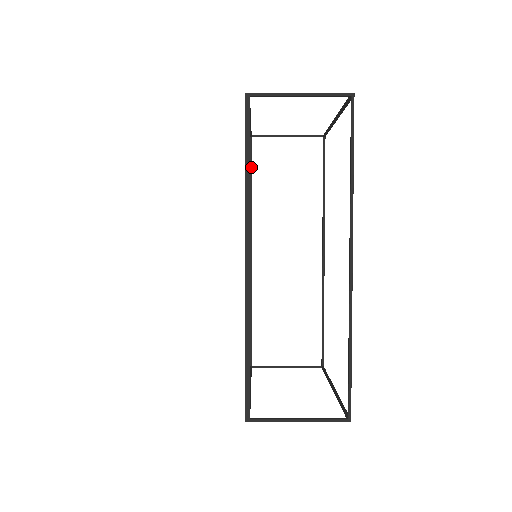
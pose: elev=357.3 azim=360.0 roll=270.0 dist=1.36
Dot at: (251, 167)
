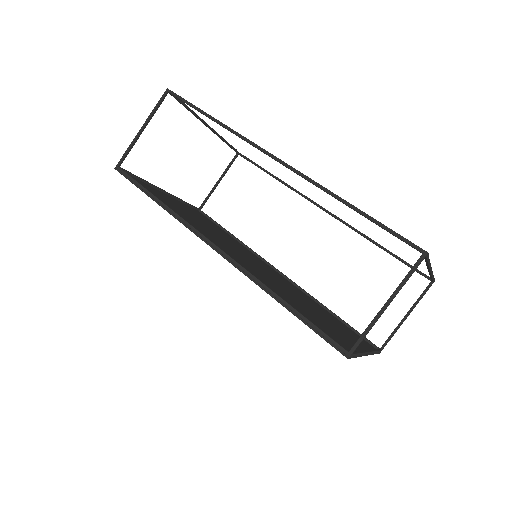
Dot at: (218, 225)
